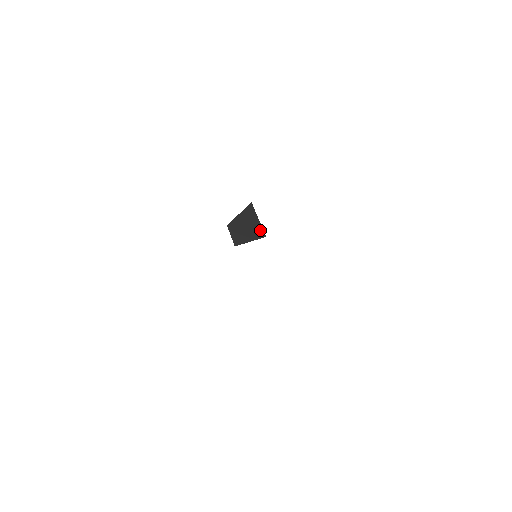
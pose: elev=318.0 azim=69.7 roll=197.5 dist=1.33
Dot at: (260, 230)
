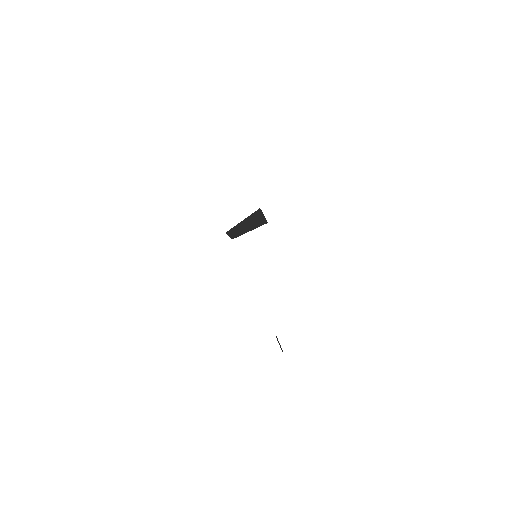
Dot at: (263, 222)
